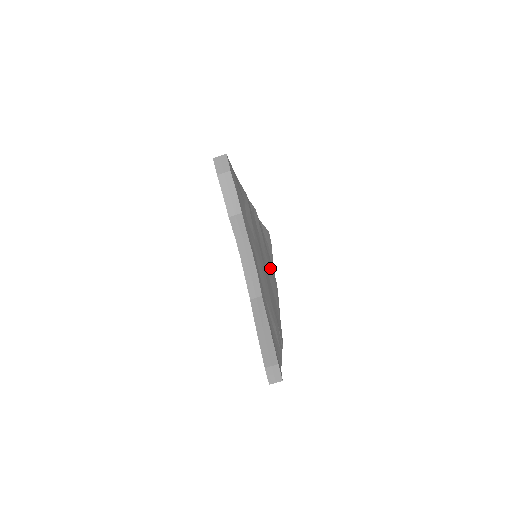
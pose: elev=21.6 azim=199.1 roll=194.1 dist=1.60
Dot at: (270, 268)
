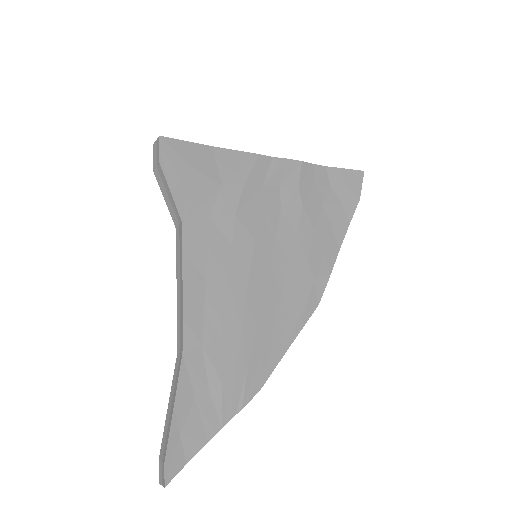
Dot at: (306, 257)
